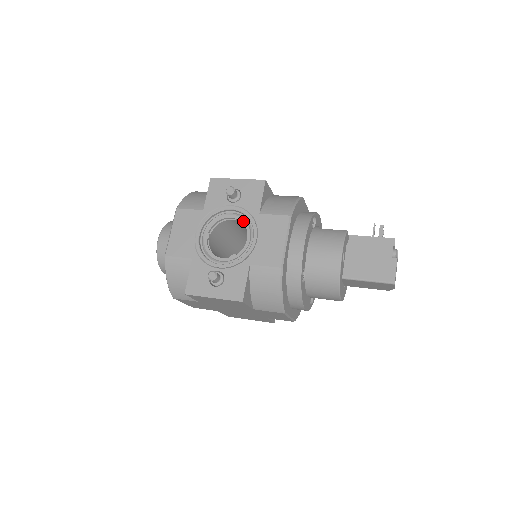
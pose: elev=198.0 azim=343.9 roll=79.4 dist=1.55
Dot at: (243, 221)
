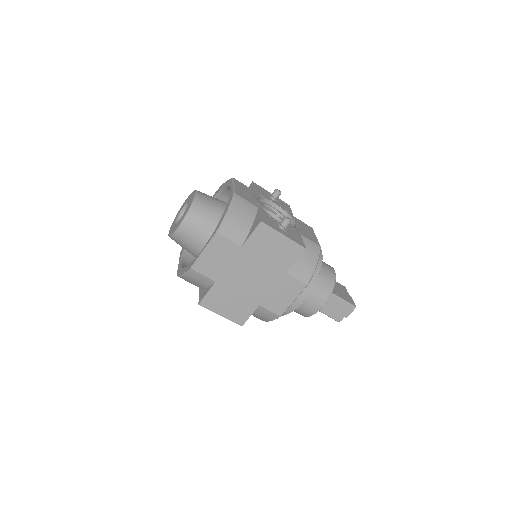
Dot at: (282, 214)
